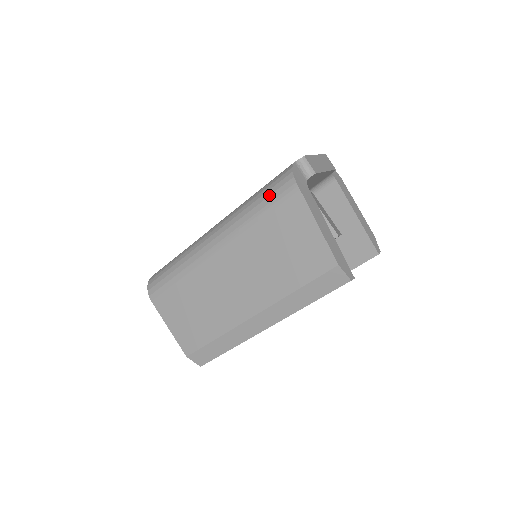
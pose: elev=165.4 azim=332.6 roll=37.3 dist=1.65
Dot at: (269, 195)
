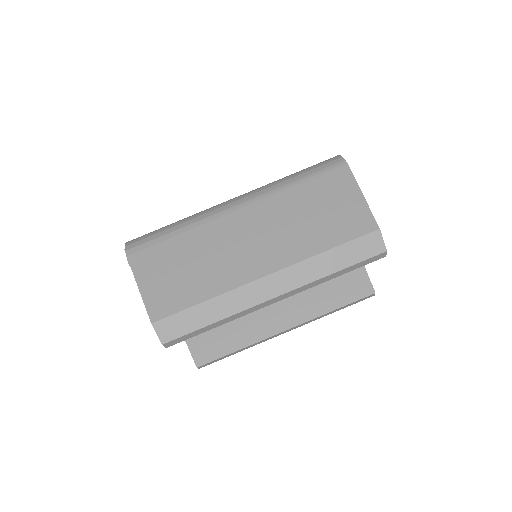
Dot at: (313, 168)
